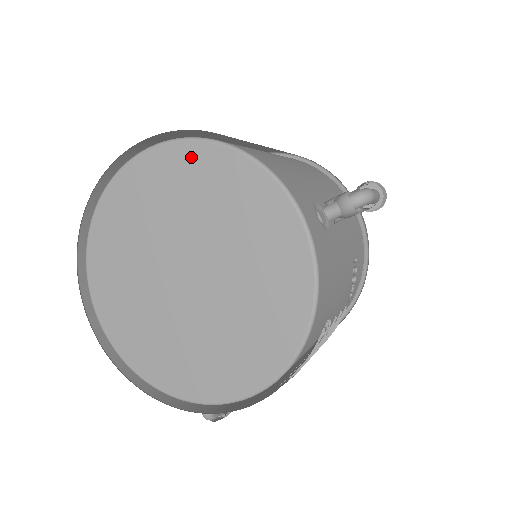
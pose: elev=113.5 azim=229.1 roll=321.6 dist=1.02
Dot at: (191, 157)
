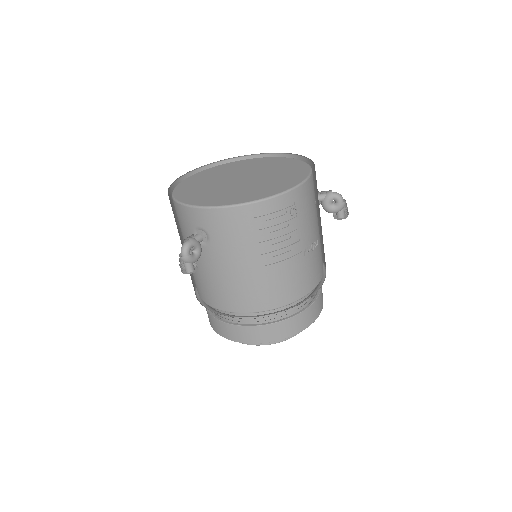
Dot at: (274, 159)
